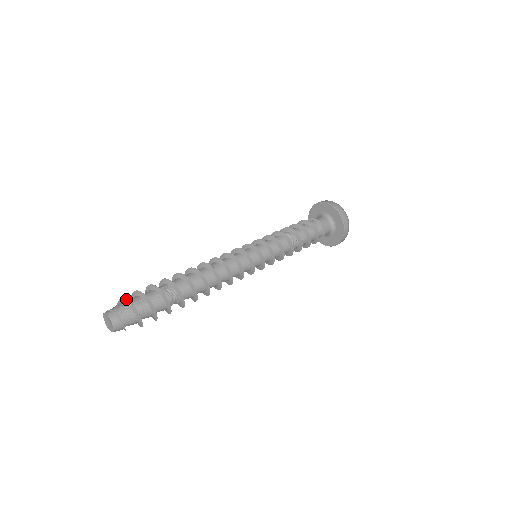
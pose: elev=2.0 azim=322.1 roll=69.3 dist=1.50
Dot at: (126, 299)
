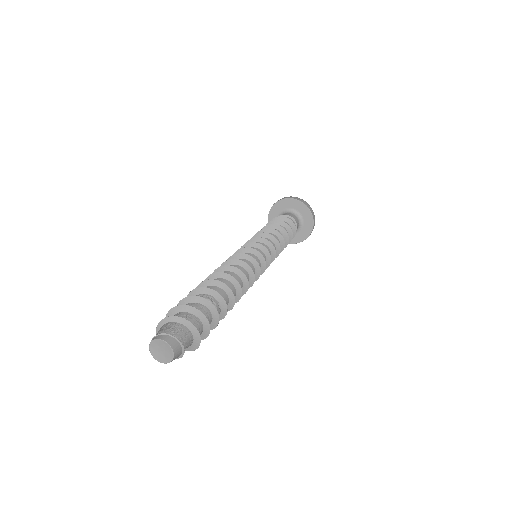
Dot at: (174, 316)
